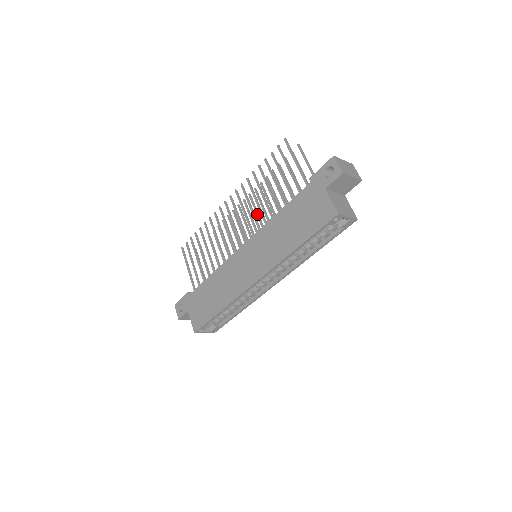
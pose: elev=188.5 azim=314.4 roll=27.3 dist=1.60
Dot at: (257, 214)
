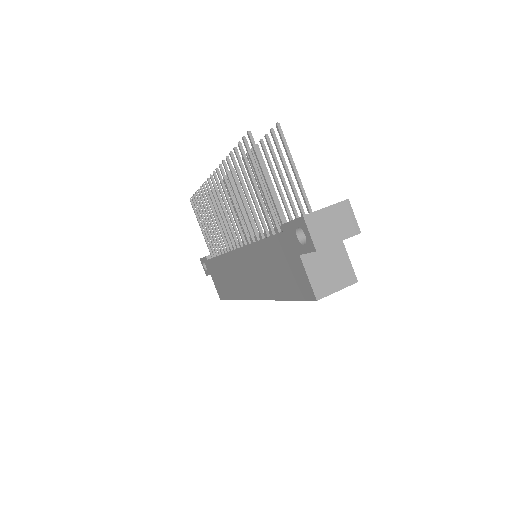
Dot at: occluded
